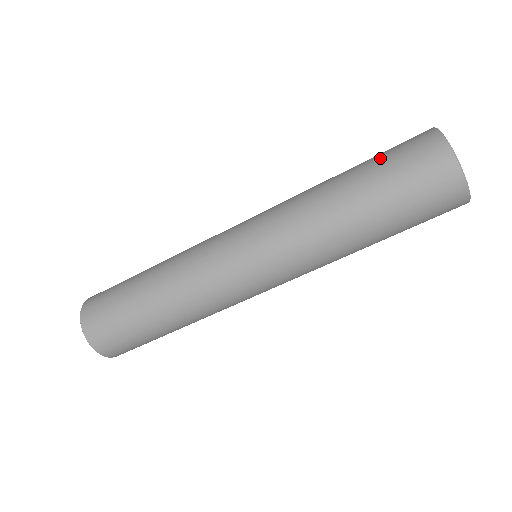
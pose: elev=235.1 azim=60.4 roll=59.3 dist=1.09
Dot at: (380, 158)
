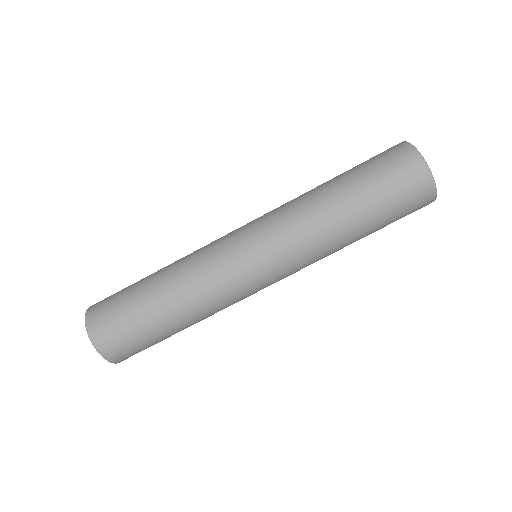
Dot at: (366, 168)
